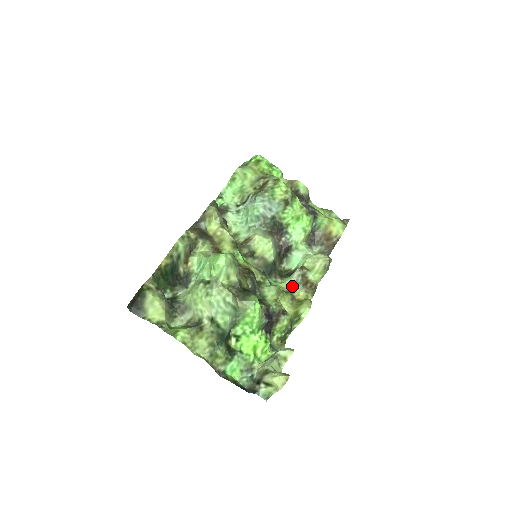
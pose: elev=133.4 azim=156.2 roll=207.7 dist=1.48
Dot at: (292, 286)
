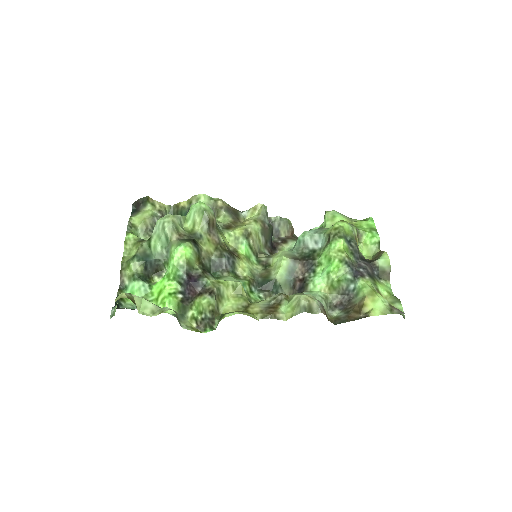
Dot at: (260, 302)
